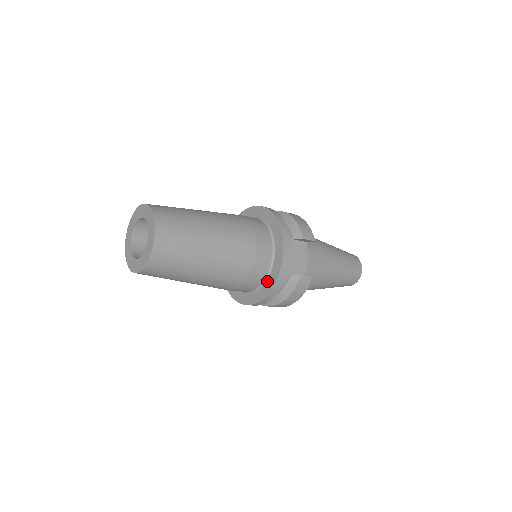
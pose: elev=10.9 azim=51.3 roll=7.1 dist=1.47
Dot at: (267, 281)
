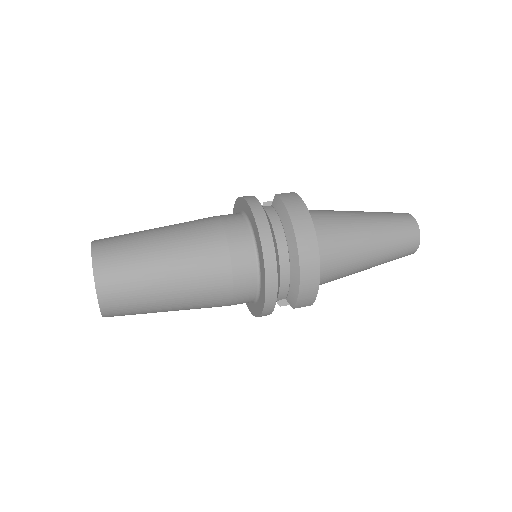
Dot at: occluded
